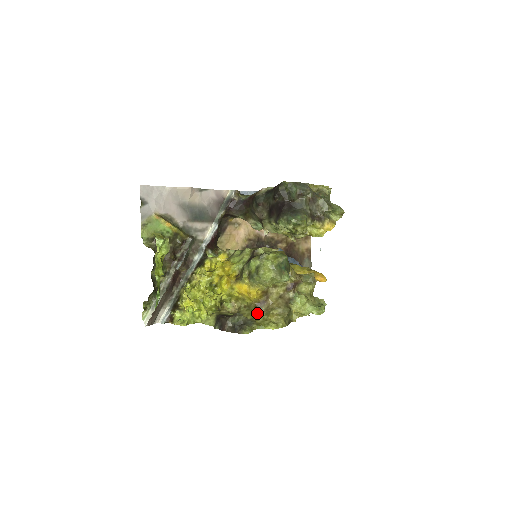
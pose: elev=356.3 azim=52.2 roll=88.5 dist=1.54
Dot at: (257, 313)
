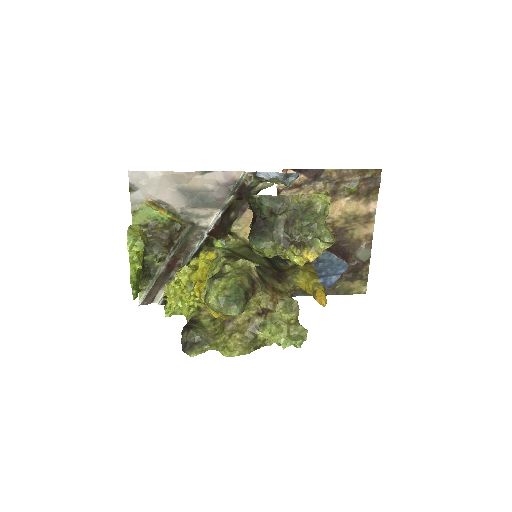
Dot at: (222, 330)
